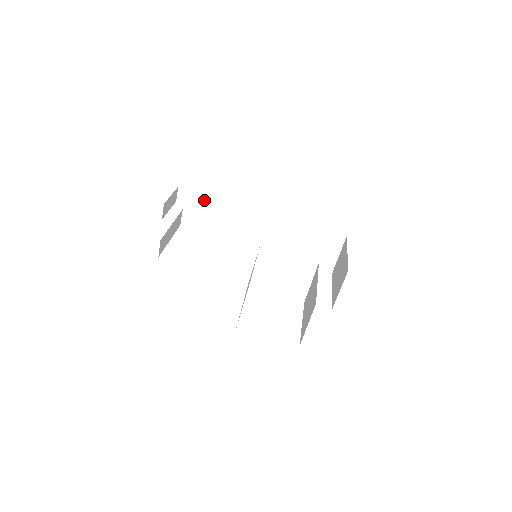
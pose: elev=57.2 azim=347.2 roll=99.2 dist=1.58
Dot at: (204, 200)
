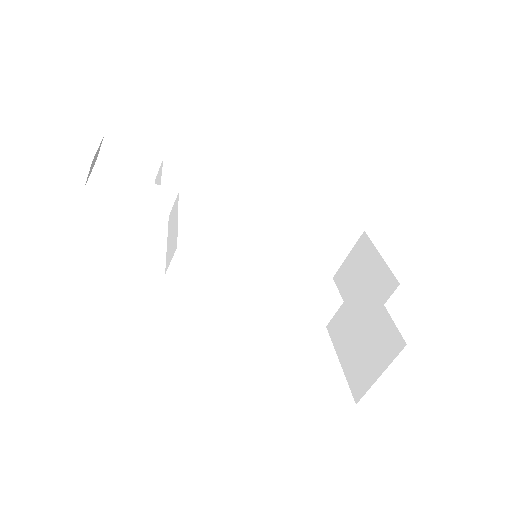
Dot at: (144, 161)
